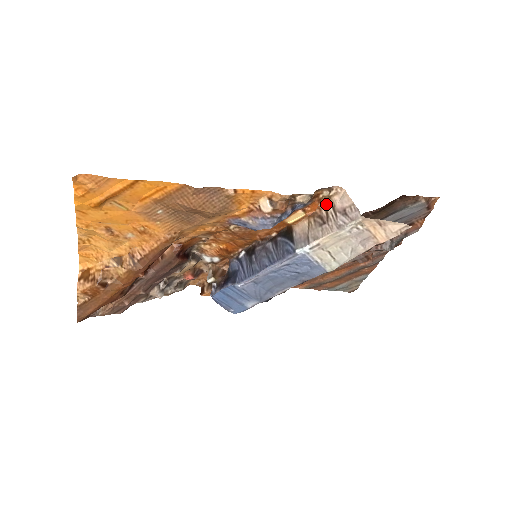
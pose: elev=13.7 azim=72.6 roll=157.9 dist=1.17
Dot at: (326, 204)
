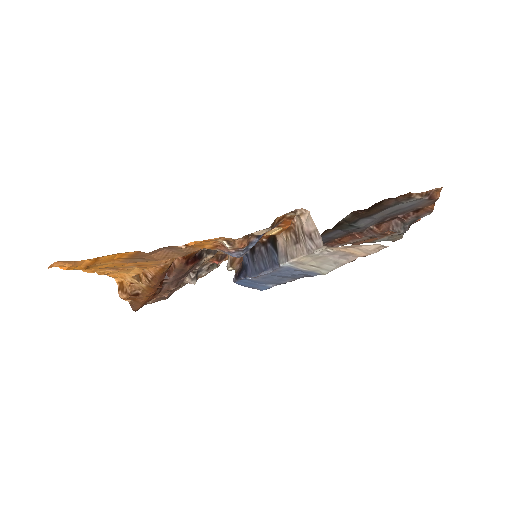
Dot at: (297, 221)
